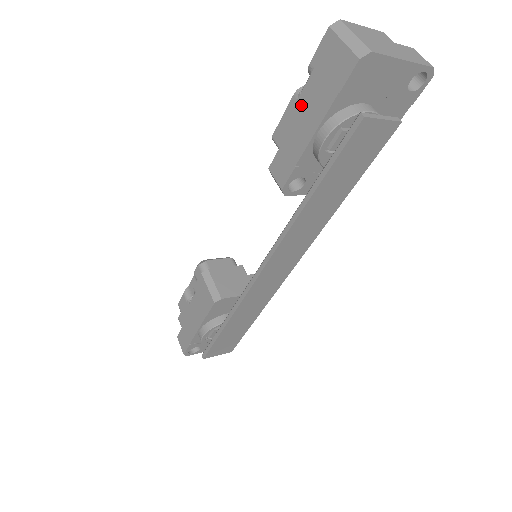
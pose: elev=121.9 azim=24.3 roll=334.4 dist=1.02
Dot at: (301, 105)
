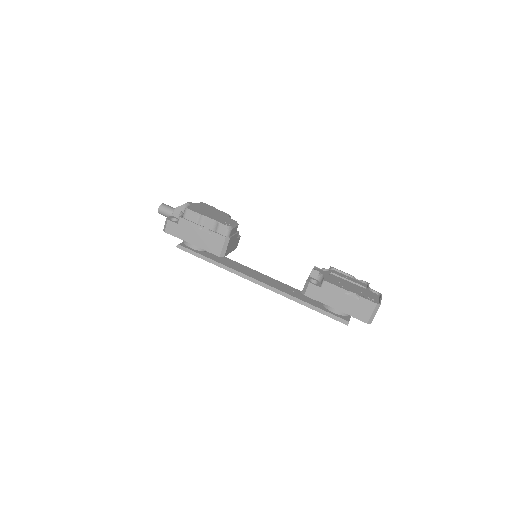
Dot at: (343, 297)
